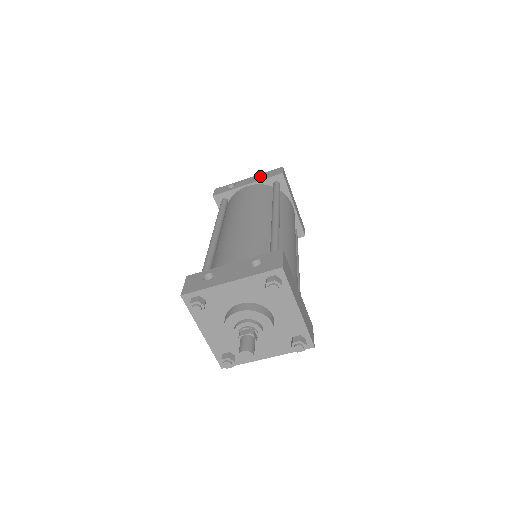
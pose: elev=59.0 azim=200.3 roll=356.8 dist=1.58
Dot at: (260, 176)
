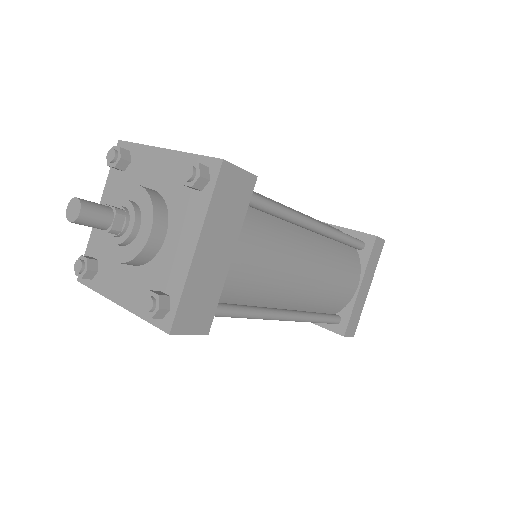
Dot at: occluded
